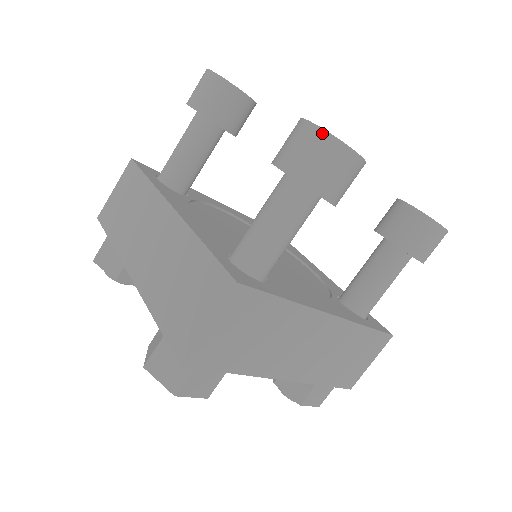
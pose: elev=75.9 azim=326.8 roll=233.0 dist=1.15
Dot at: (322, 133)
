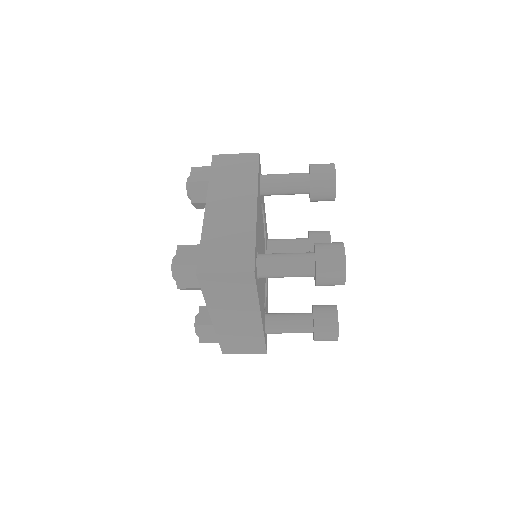
Dot at: occluded
